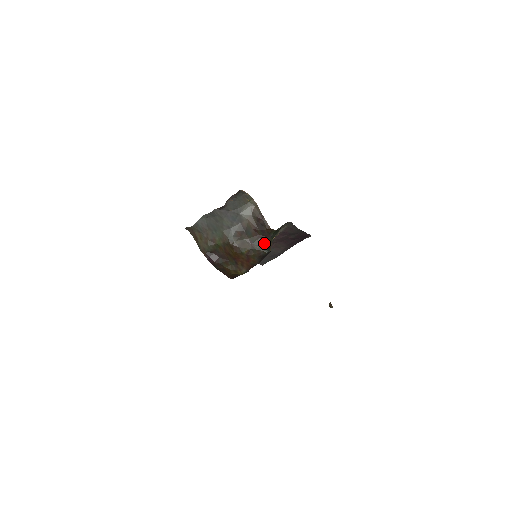
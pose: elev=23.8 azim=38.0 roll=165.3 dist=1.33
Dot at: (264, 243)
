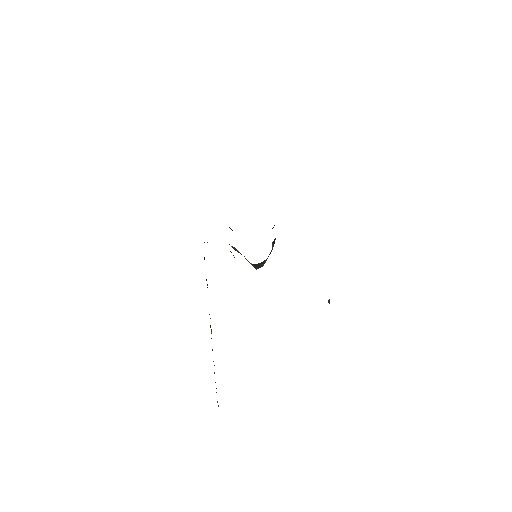
Dot at: (253, 264)
